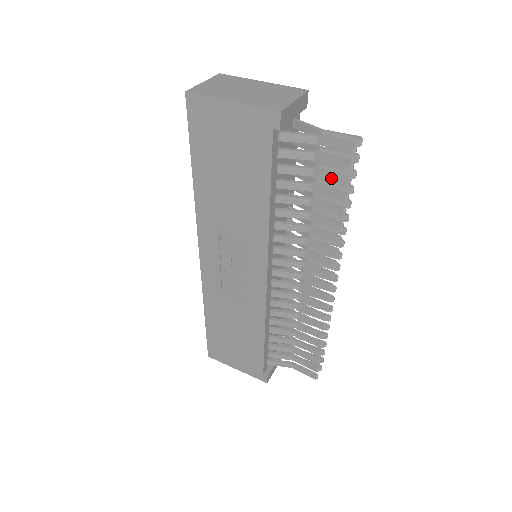
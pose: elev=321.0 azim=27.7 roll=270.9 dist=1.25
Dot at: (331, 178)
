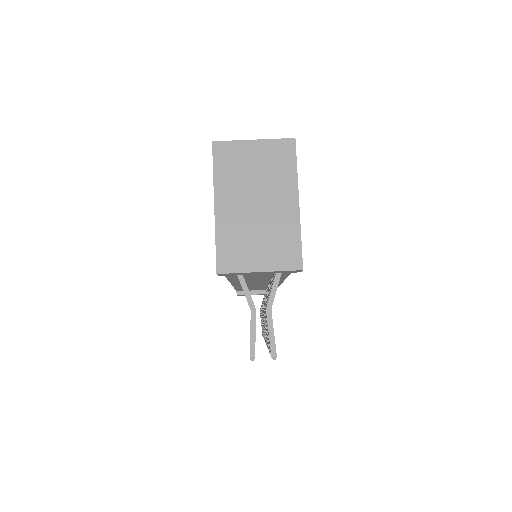
Dot at: occluded
